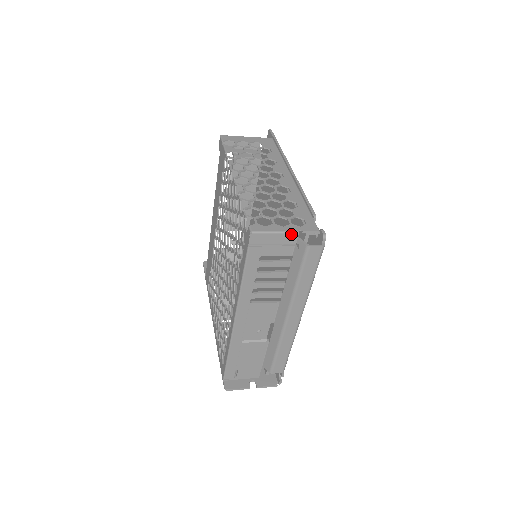
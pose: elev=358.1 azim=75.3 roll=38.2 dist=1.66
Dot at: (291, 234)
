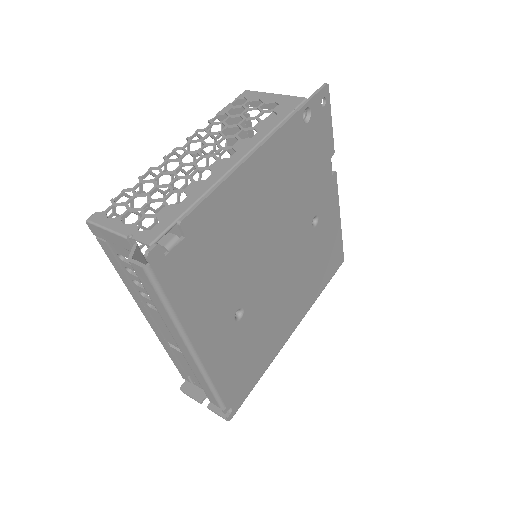
Dot at: (120, 237)
